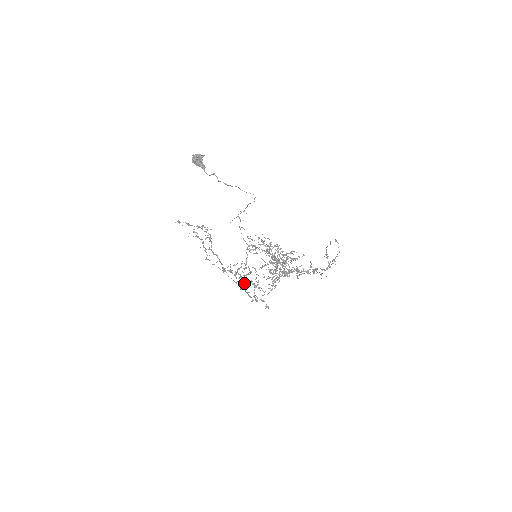
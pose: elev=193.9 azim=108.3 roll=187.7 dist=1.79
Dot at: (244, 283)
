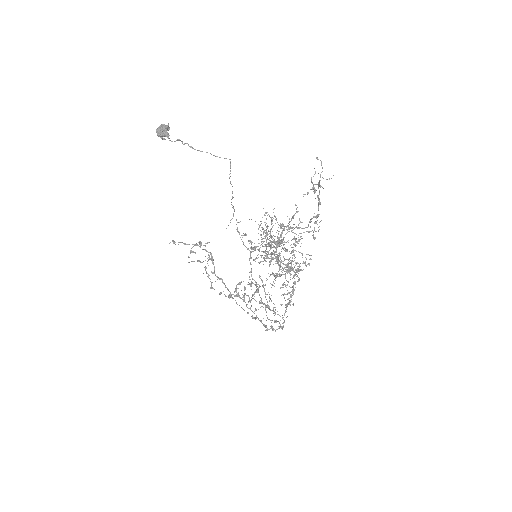
Dot at: (256, 309)
